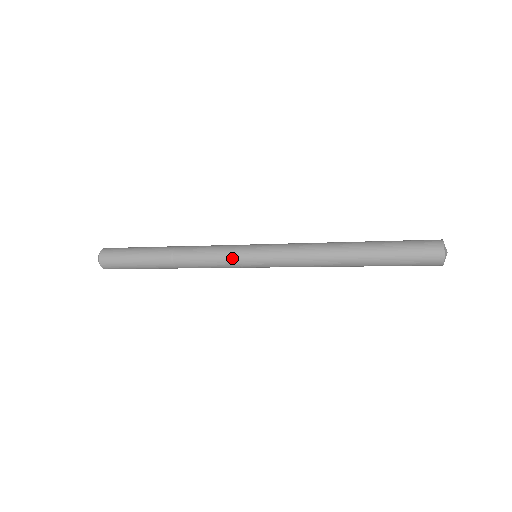
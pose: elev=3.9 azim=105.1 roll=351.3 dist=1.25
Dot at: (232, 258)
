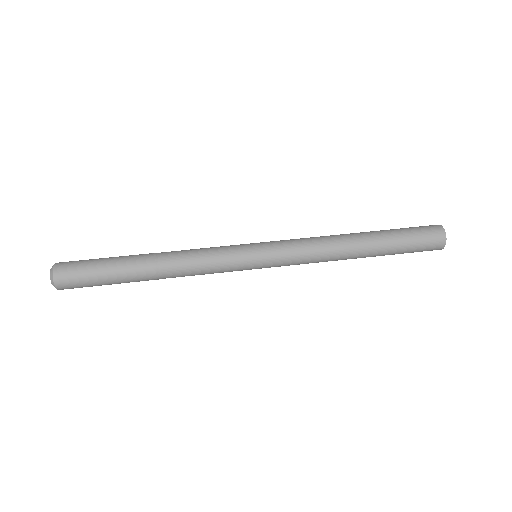
Dot at: occluded
